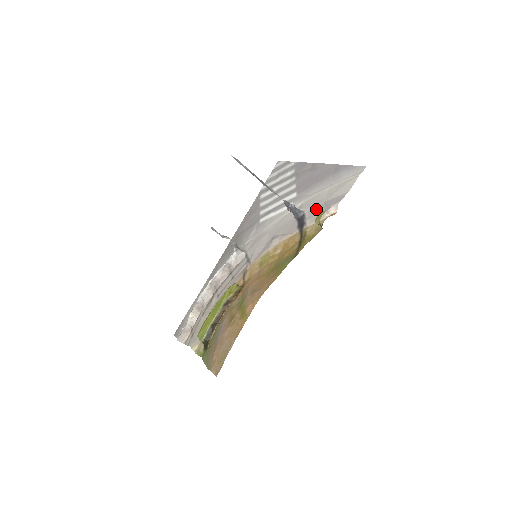
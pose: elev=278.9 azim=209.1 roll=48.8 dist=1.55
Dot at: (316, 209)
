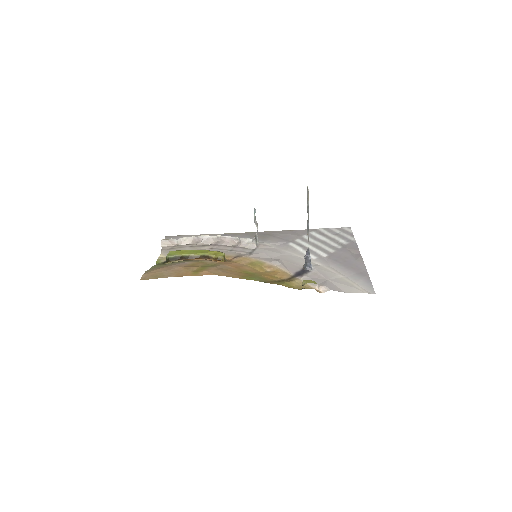
Dot at: (318, 277)
